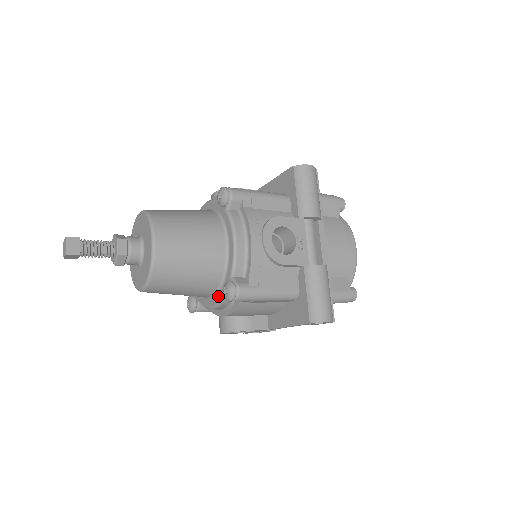
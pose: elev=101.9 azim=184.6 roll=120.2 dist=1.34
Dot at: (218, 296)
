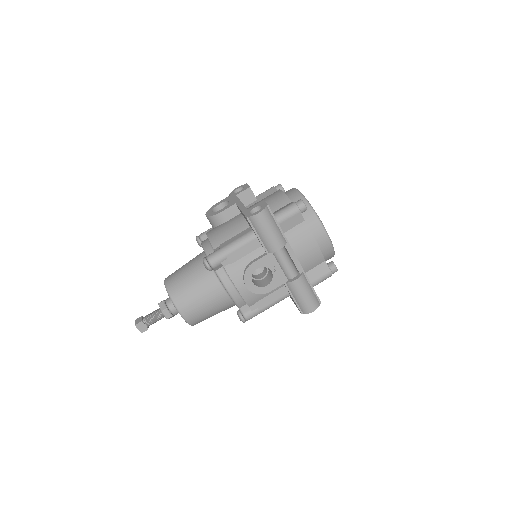
Dot at: occluded
